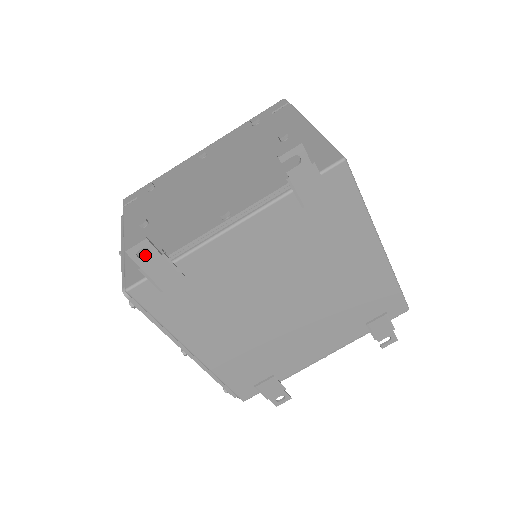
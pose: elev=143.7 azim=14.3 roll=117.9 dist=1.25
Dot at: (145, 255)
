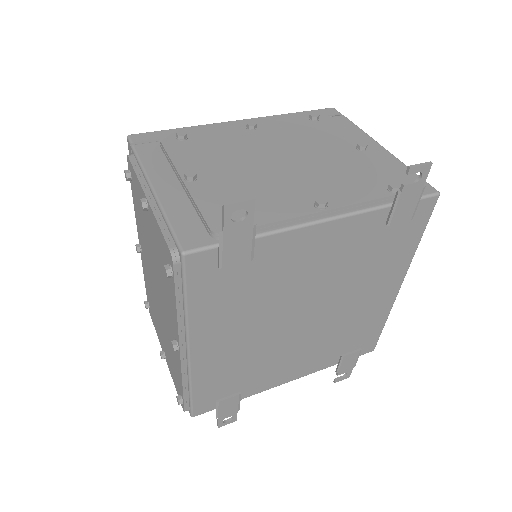
Dot at: (209, 217)
